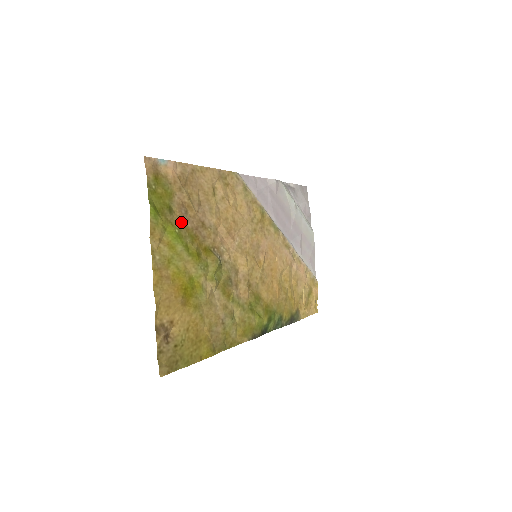
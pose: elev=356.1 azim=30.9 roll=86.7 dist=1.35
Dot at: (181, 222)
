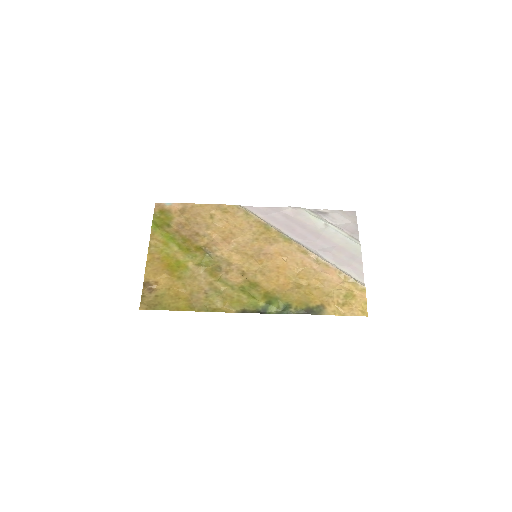
Dot at: (177, 232)
